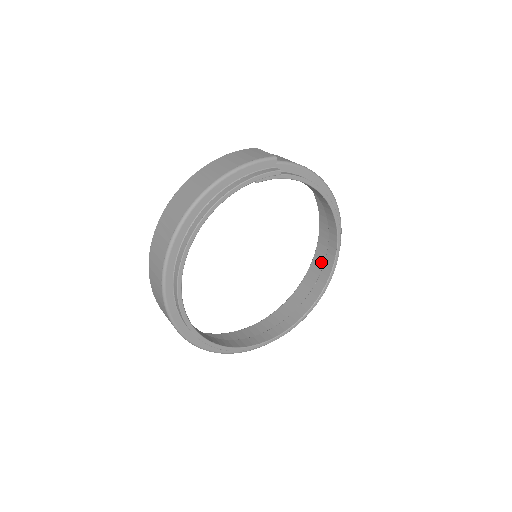
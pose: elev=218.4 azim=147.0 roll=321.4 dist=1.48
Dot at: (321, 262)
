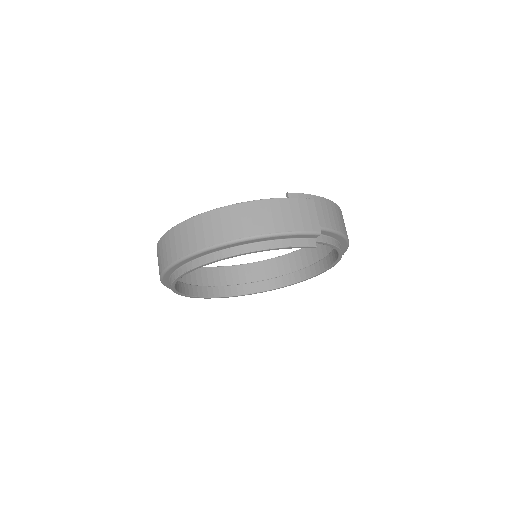
Dot at: (306, 258)
